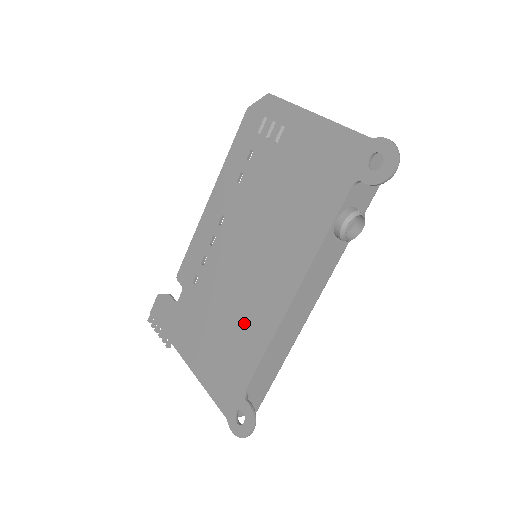
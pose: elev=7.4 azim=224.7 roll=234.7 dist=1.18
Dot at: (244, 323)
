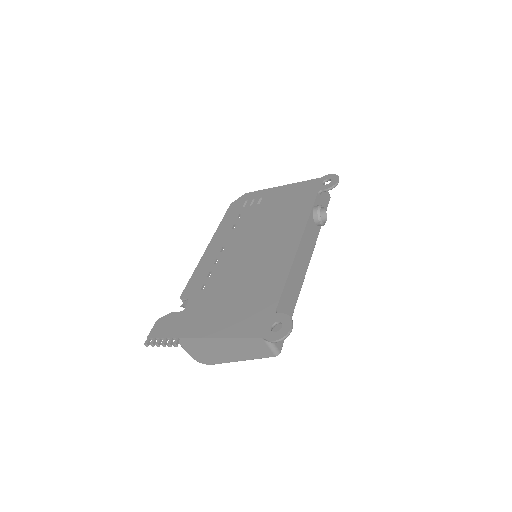
Dot at: (261, 278)
